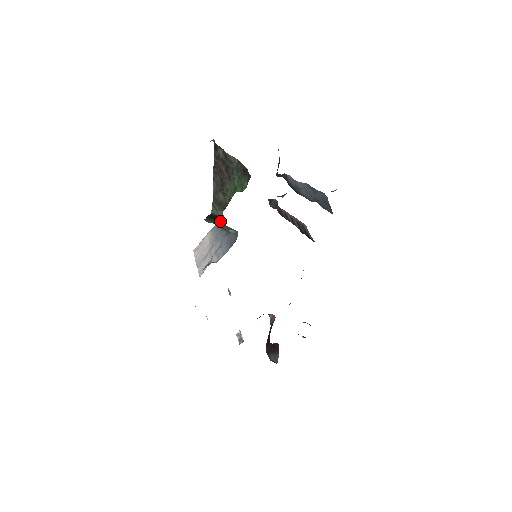
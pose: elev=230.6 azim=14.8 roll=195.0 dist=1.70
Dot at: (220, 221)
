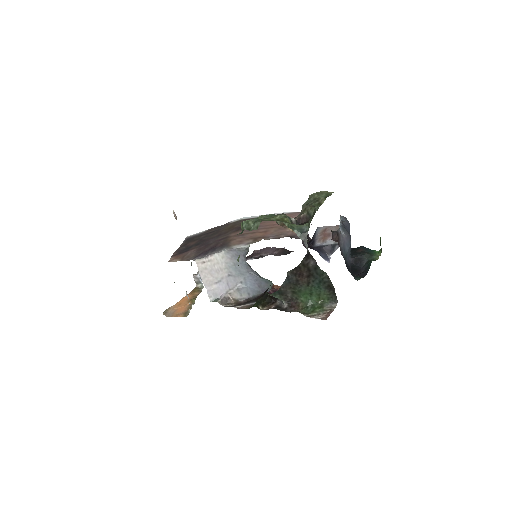
Dot at: occluded
